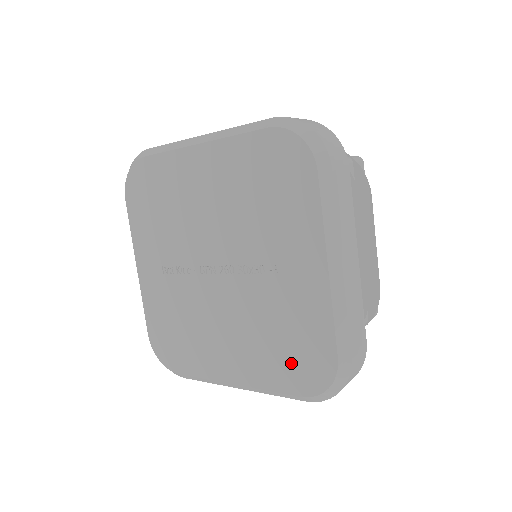
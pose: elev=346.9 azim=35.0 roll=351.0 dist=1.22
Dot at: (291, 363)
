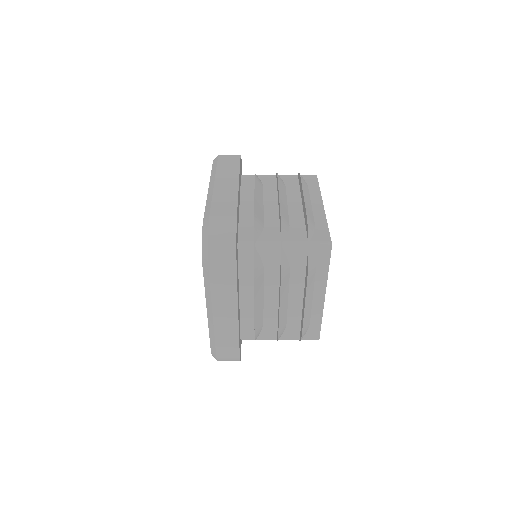
Dot at: occluded
